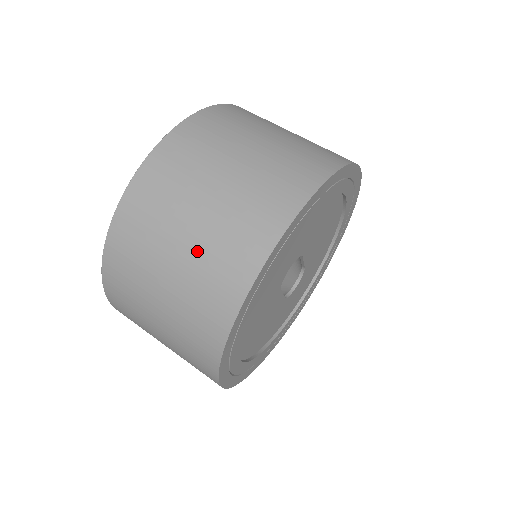
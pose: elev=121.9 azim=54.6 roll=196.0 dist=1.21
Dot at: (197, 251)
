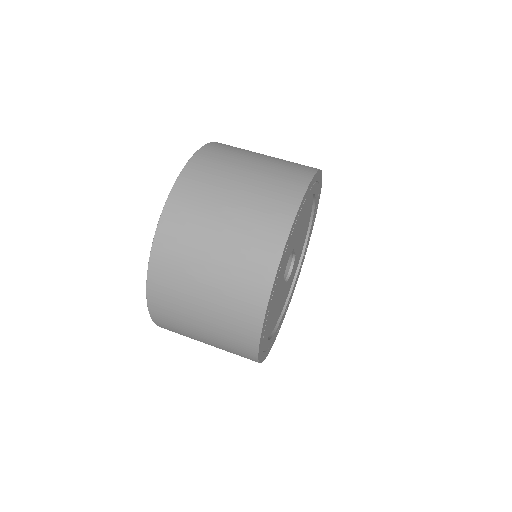
Dot at: (223, 276)
